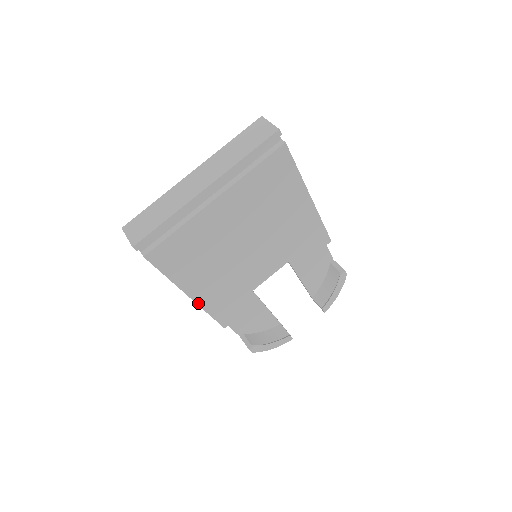
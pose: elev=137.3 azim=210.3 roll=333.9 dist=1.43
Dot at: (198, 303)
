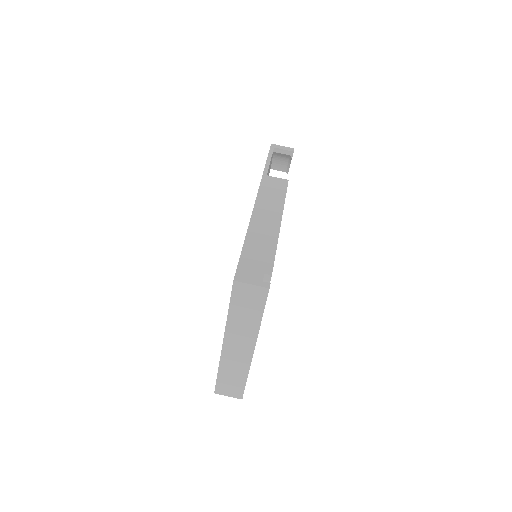
Dot at: occluded
